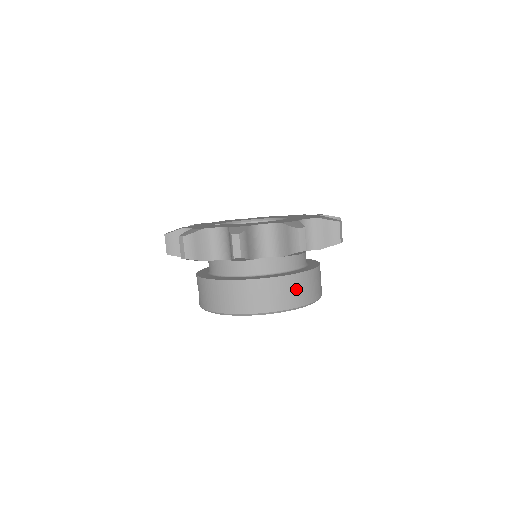
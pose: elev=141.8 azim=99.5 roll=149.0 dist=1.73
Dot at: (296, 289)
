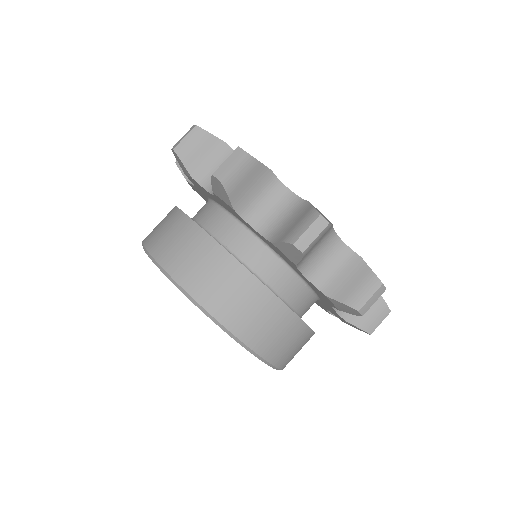
Dot at: (249, 306)
